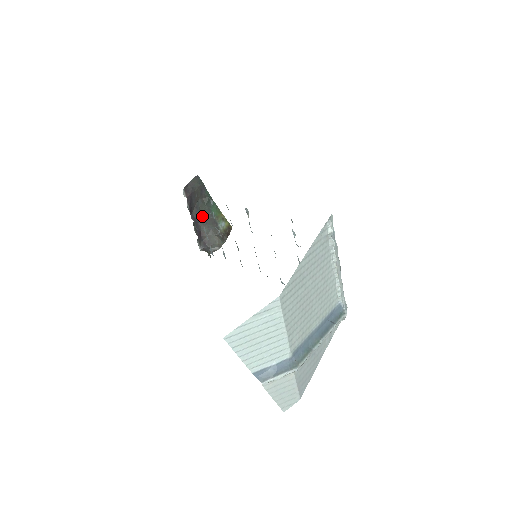
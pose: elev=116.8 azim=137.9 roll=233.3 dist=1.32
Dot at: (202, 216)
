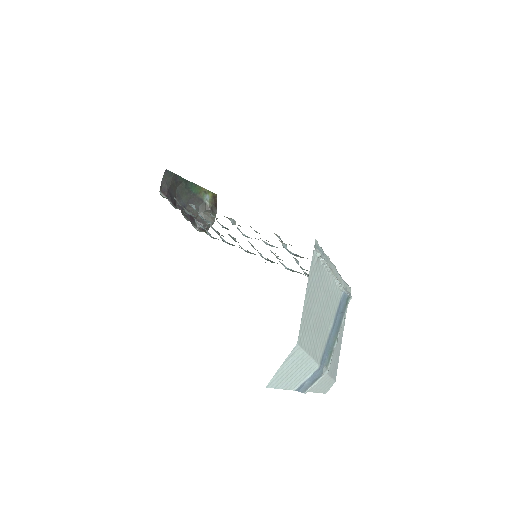
Dot at: occluded
